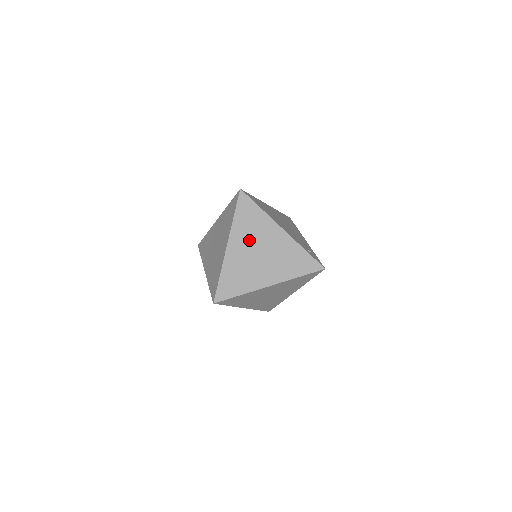
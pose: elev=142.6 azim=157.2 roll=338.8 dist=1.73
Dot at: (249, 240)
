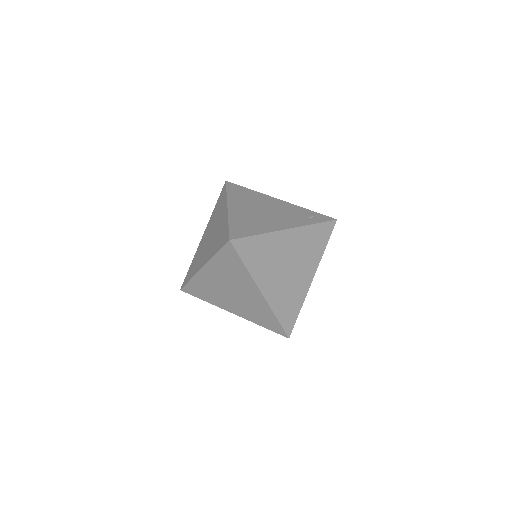
Dot at: (273, 269)
